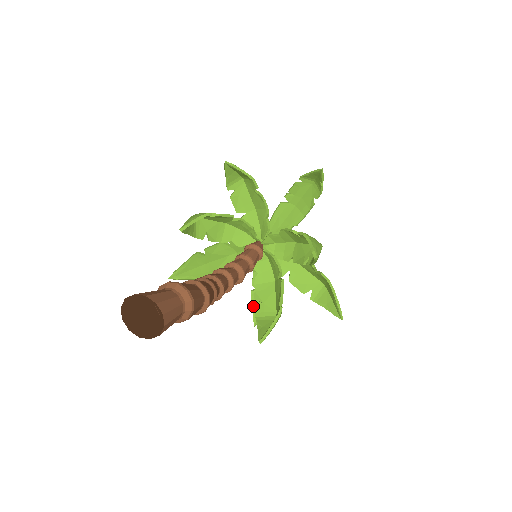
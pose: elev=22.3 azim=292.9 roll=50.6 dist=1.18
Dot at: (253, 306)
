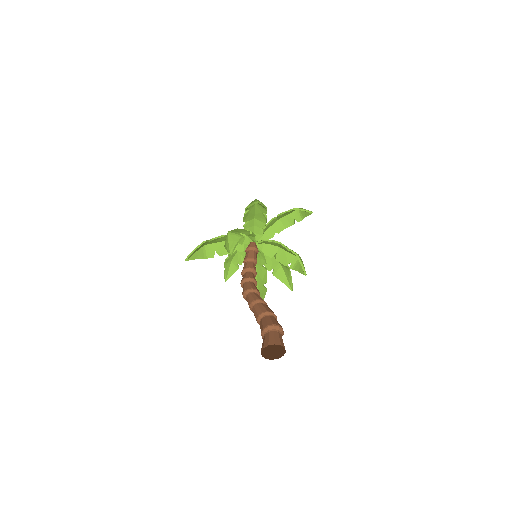
Dot at: (225, 268)
